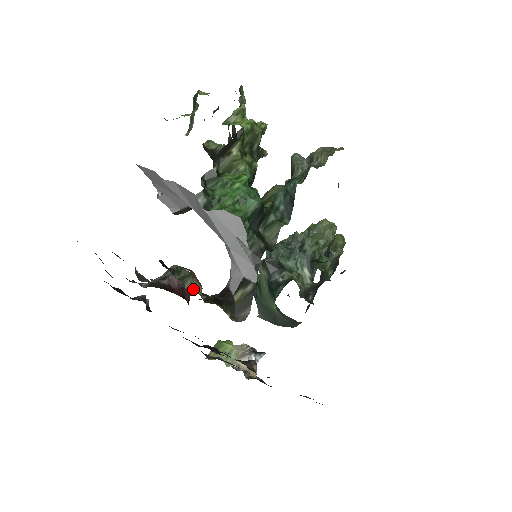
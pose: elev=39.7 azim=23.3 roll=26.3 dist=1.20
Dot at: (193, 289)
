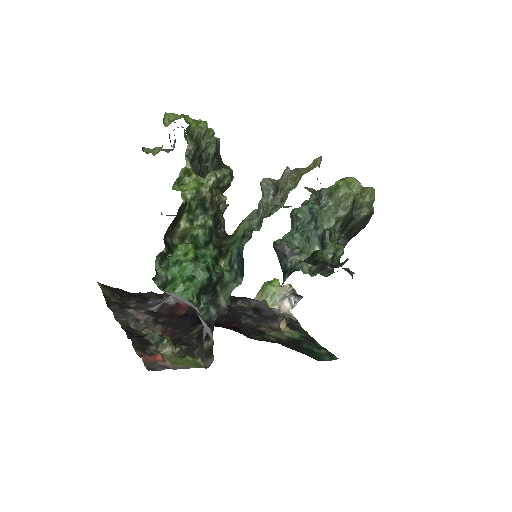
Dot at: (165, 351)
